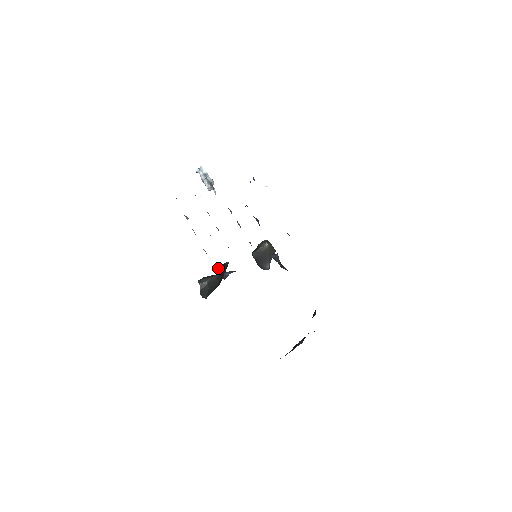
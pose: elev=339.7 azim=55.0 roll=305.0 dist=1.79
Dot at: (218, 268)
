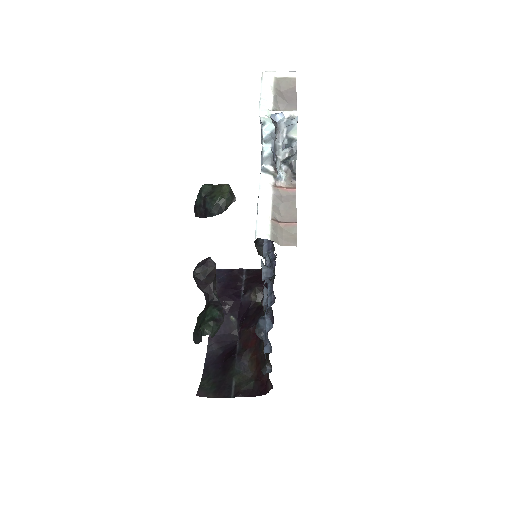
Dot at: (198, 273)
